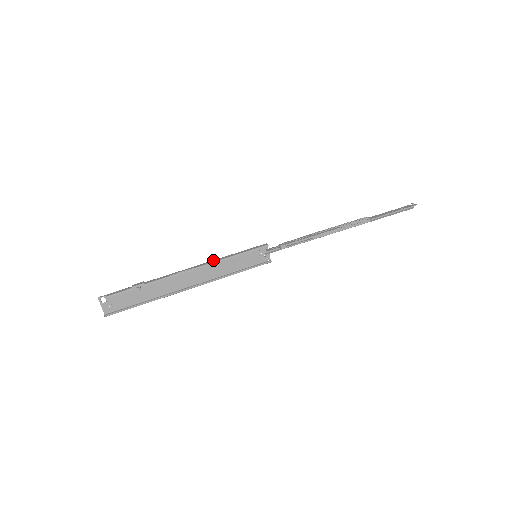
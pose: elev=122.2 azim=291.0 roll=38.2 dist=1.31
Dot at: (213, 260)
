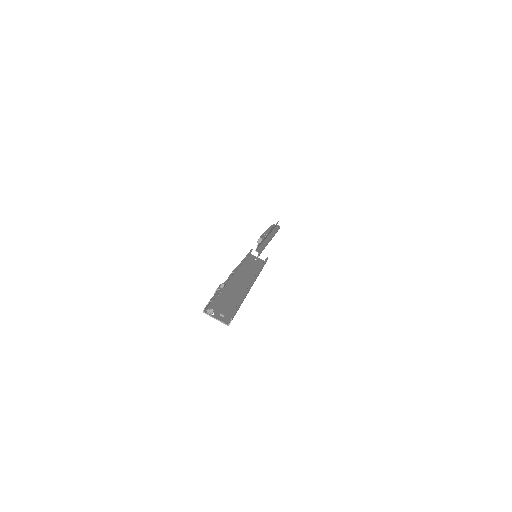
Dot at: occluded
